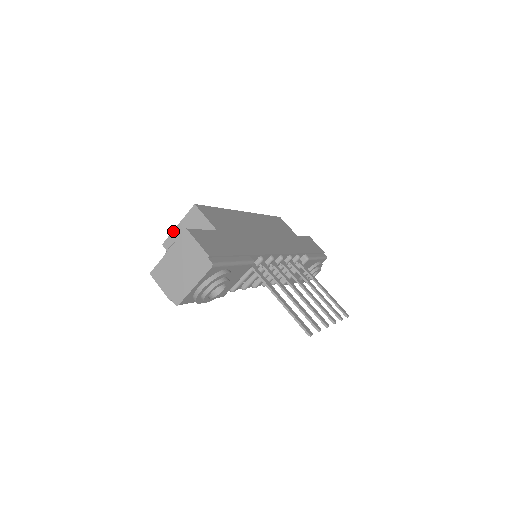
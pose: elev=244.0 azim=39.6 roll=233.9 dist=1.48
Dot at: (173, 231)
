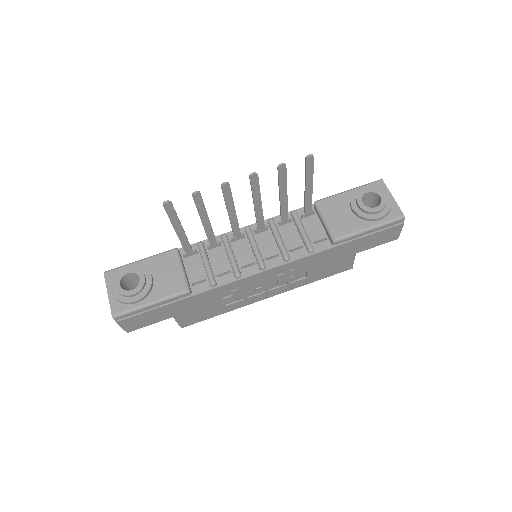
Dot at: occluded
